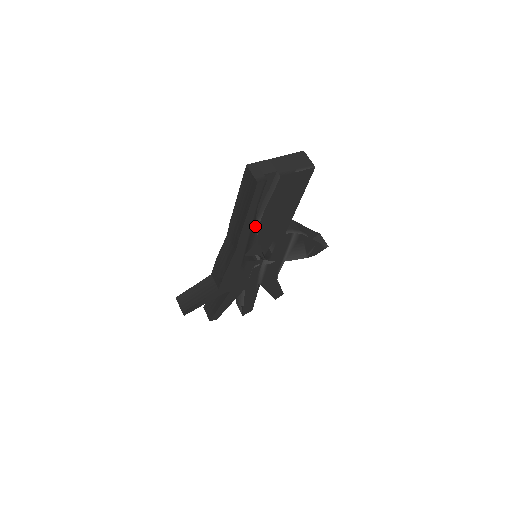
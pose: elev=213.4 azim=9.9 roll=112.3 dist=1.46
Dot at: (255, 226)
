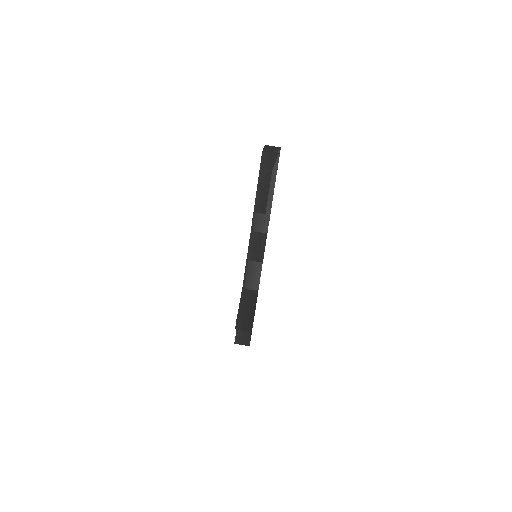
Dot at: occluded
